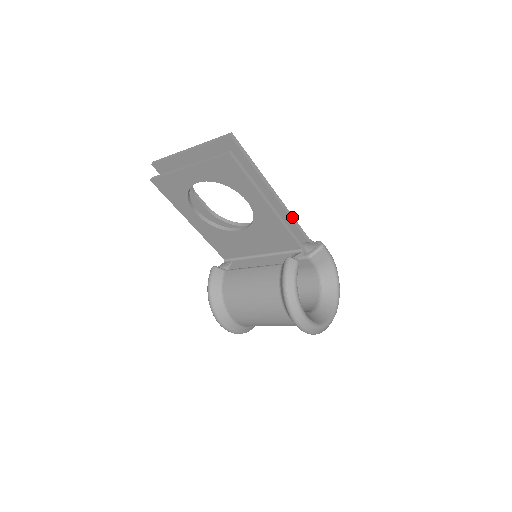
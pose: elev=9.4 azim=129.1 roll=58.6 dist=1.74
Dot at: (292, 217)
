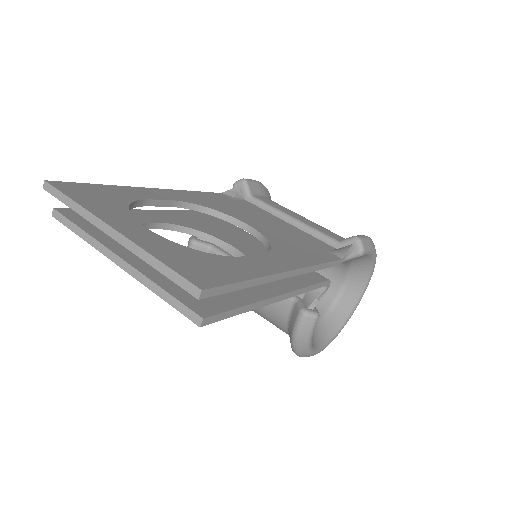
Dot at: (318, 266)
